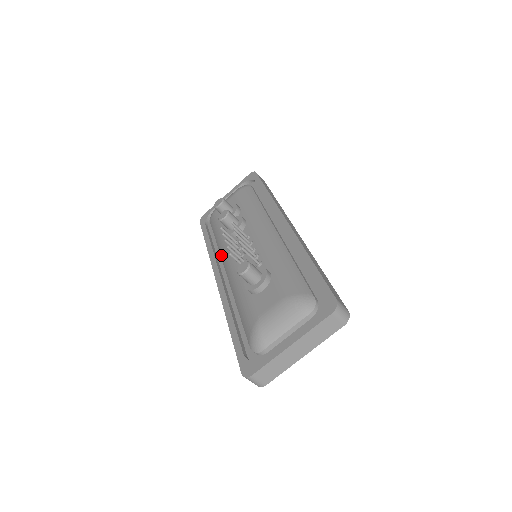
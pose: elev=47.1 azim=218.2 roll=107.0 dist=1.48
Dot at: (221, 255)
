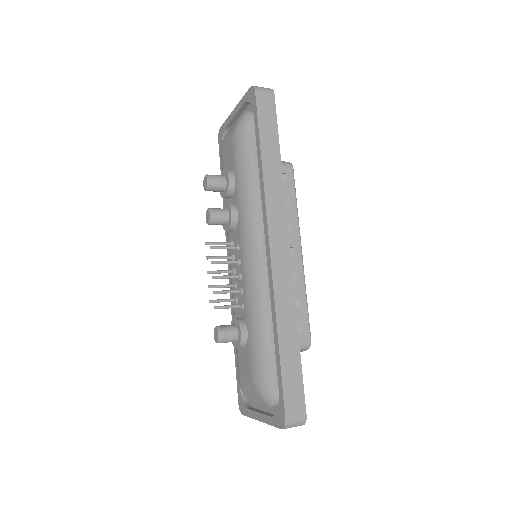
Dot at: occluded
